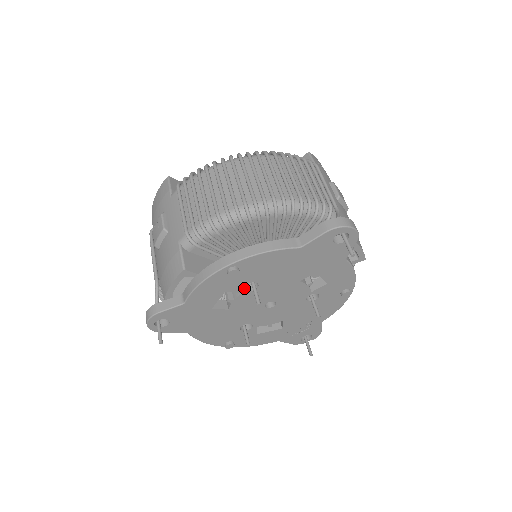
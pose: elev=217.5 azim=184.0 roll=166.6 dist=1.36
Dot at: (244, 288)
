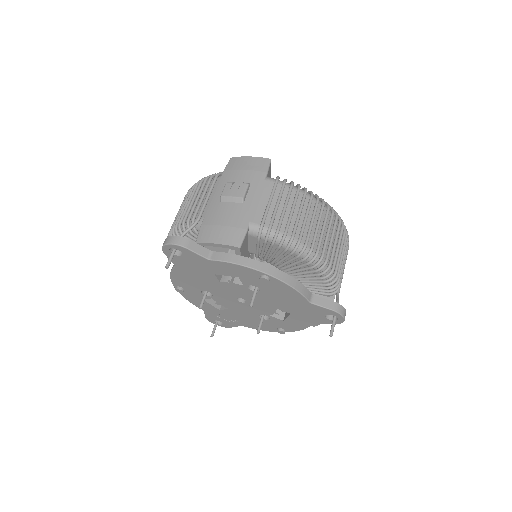
Dot at: (248, 284)
